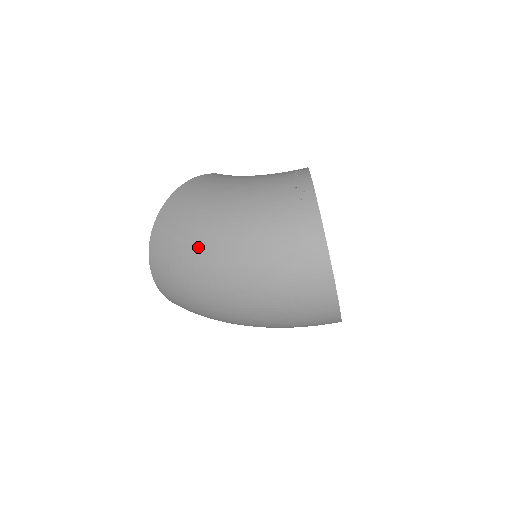
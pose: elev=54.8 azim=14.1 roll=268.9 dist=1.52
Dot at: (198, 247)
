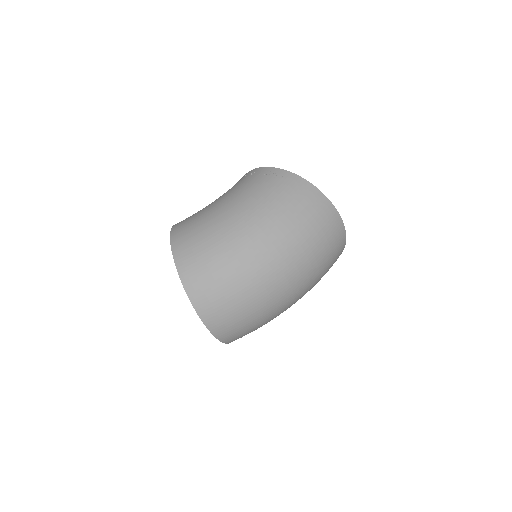
Dot at: (240, 254)
